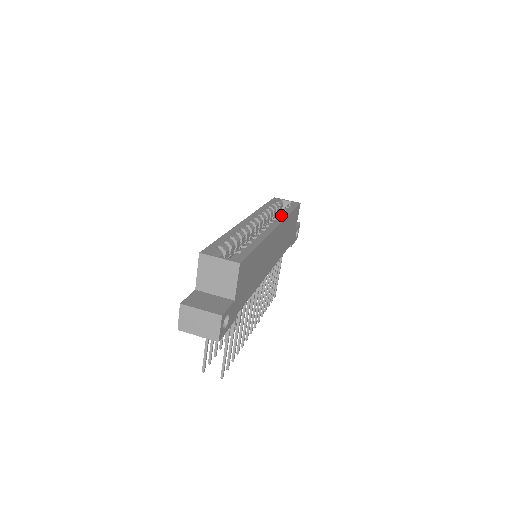
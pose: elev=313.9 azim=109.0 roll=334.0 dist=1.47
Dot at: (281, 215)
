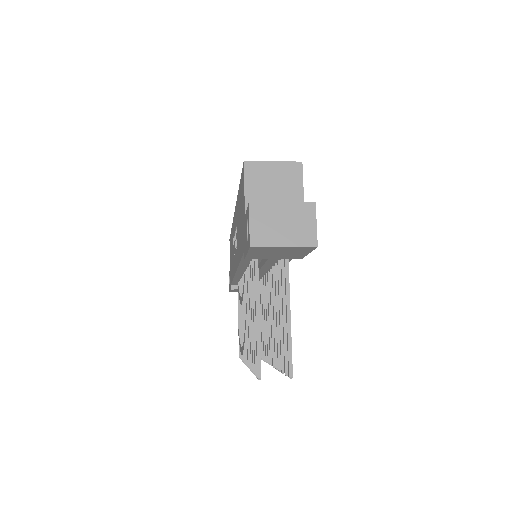
Dot at: occluded
